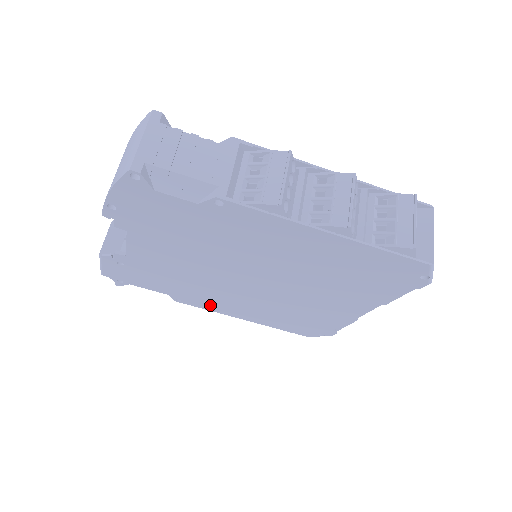
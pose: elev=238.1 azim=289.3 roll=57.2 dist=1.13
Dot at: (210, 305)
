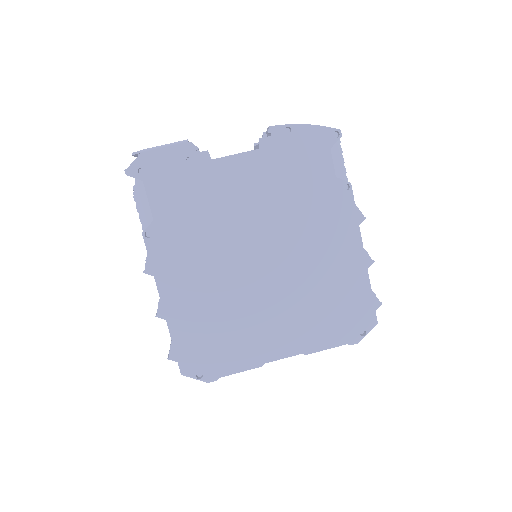
Dot at: (168, 262)
